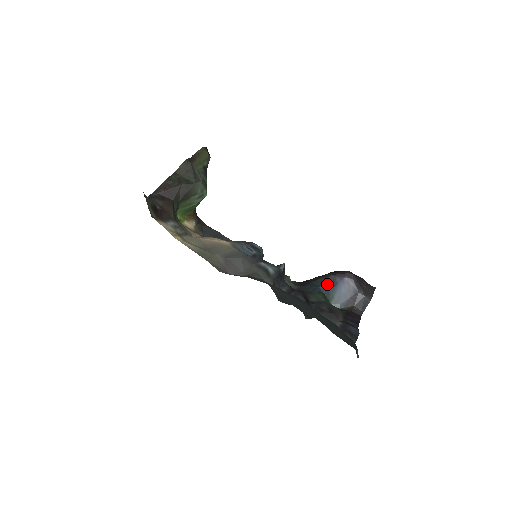
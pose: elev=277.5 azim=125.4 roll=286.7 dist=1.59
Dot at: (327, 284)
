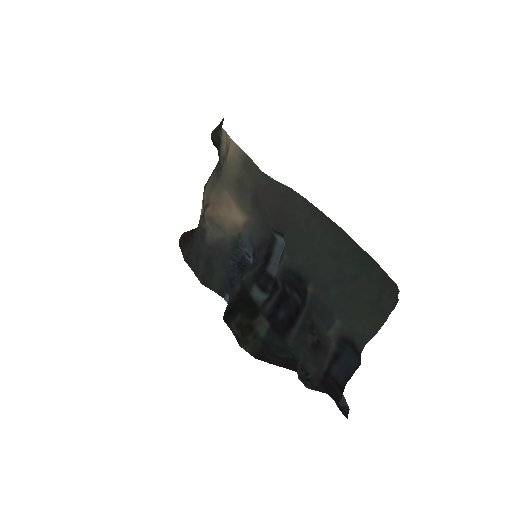
Dot at: occluded
